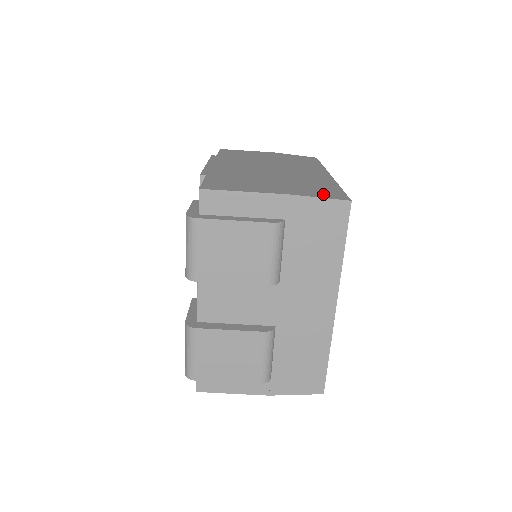
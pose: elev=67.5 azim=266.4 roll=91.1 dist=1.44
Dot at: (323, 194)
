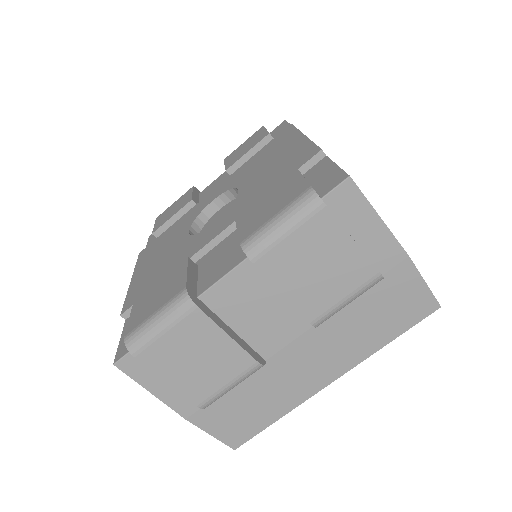
Dot at: occluded
